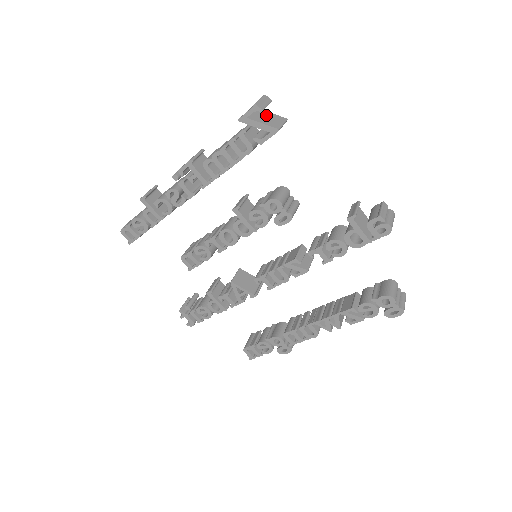
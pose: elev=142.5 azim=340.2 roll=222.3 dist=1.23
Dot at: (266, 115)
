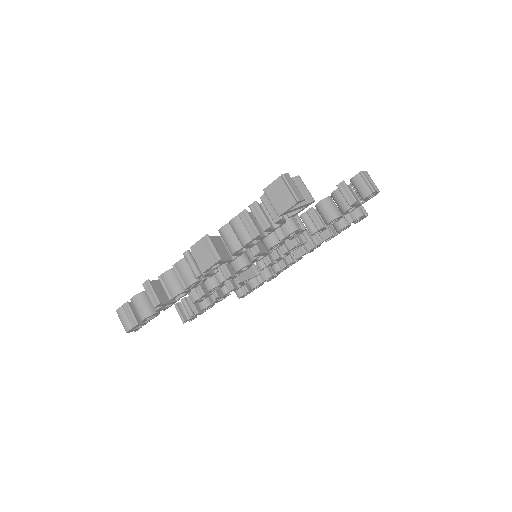
Dot at: occluded
